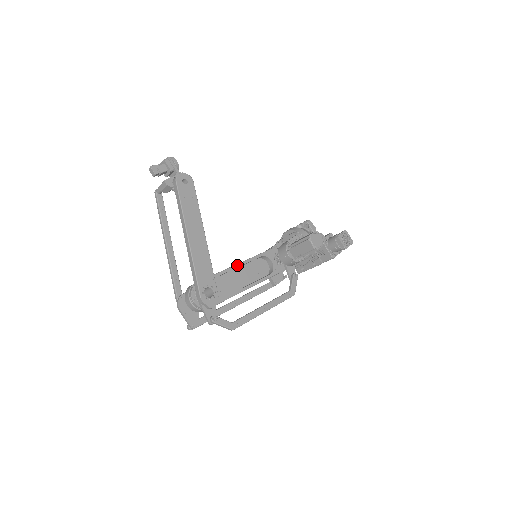
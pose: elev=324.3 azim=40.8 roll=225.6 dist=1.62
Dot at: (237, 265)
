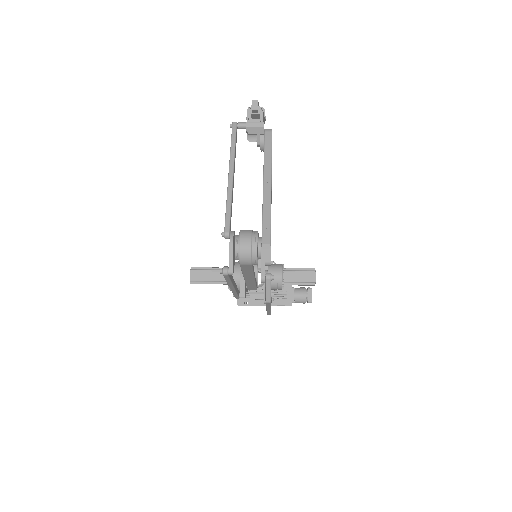
Dot at: occluded
